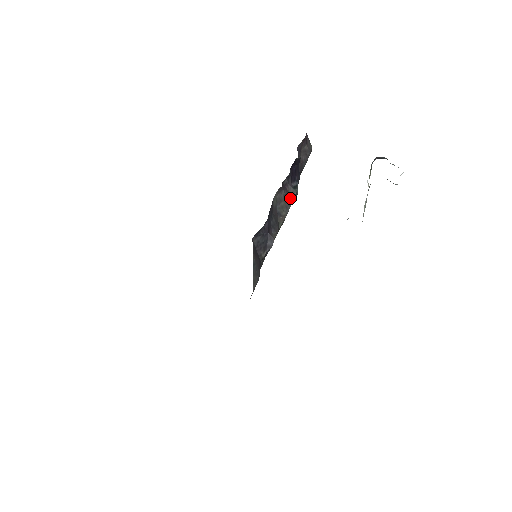
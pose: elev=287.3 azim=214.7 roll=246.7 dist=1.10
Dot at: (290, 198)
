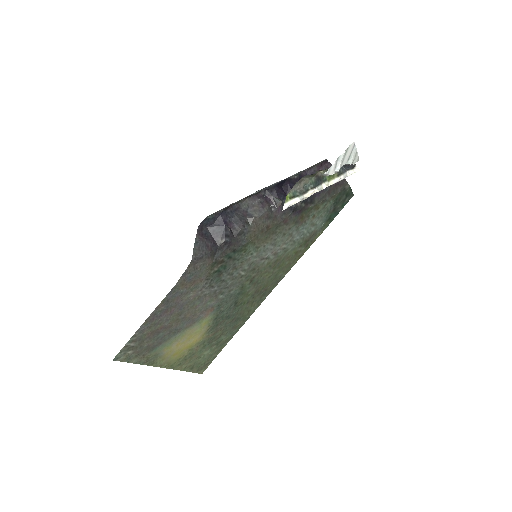
Dot at: (267, 205)
